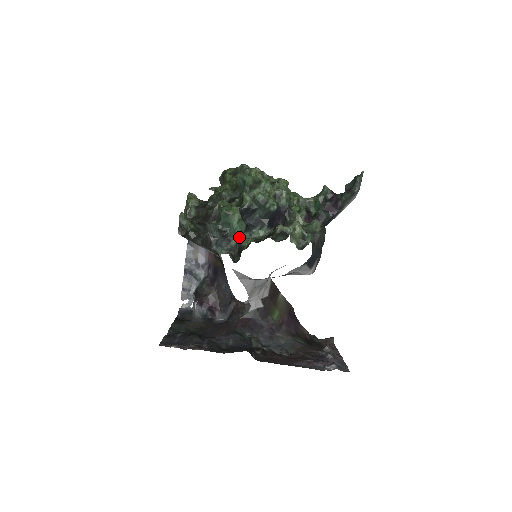
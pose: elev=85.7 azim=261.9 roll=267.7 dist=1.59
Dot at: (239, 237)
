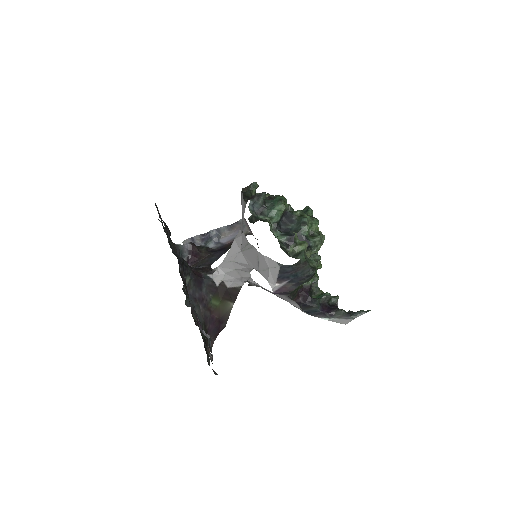
Dot at: (268, 219)
